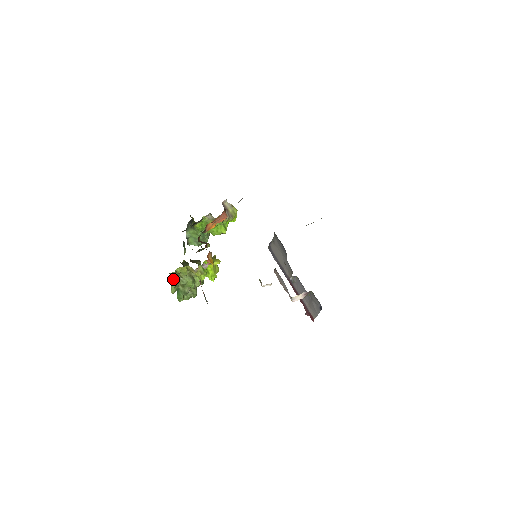
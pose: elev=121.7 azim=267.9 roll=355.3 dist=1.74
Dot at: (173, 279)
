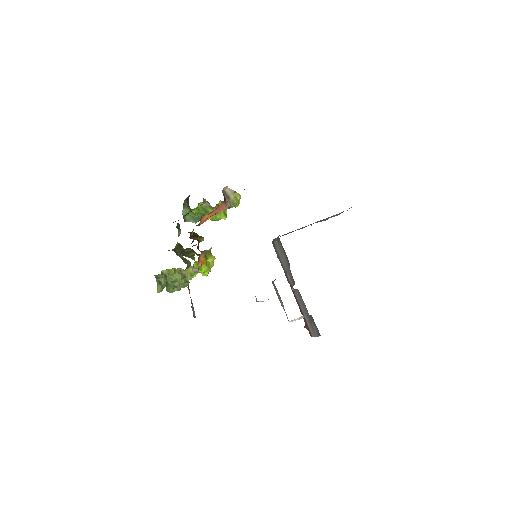
Dot at: (159, 280)
